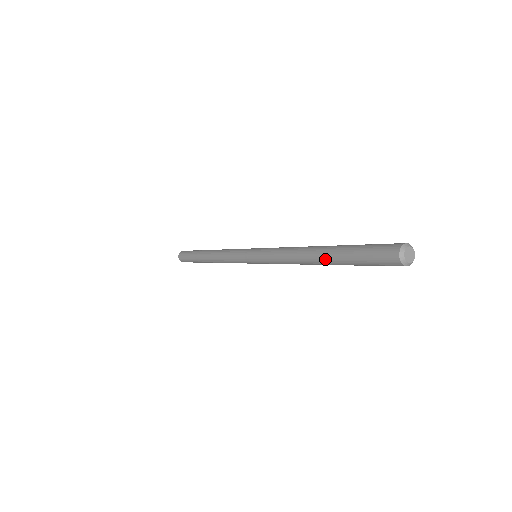
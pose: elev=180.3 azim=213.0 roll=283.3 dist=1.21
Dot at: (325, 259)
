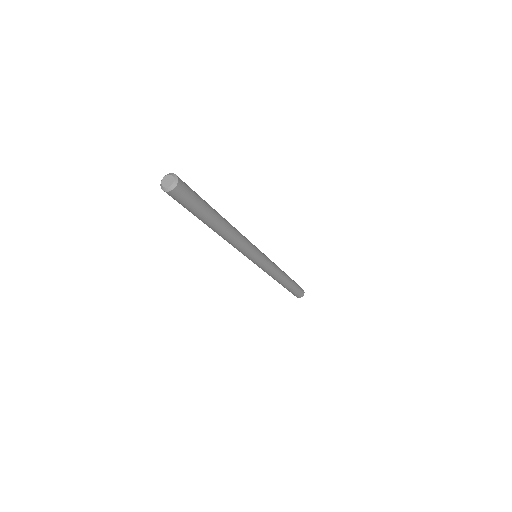
Dot at: (209, 226)
